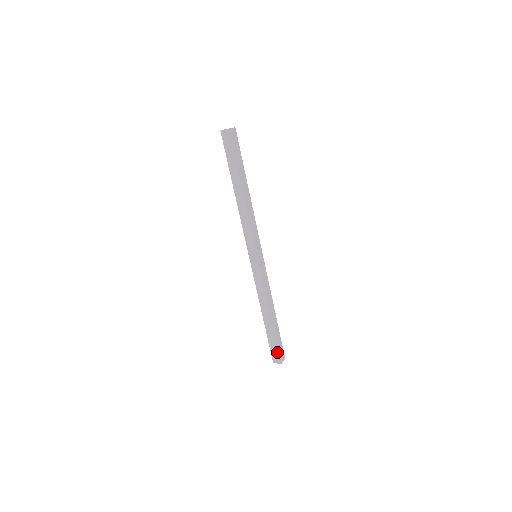
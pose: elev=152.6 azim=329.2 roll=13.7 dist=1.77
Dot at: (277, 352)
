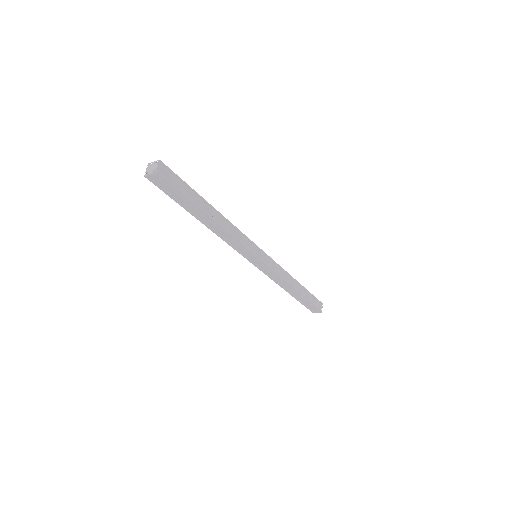
Dot at: (314, 308)
